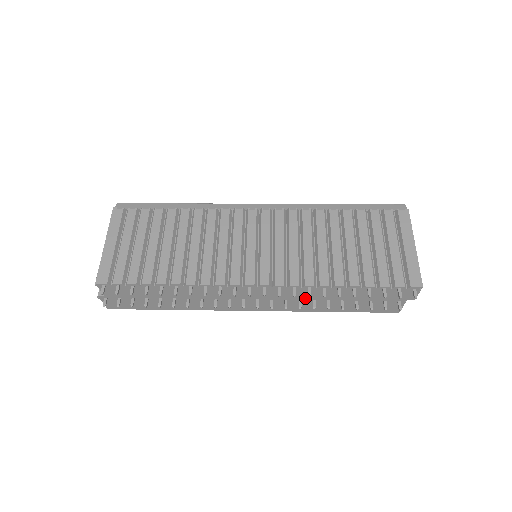
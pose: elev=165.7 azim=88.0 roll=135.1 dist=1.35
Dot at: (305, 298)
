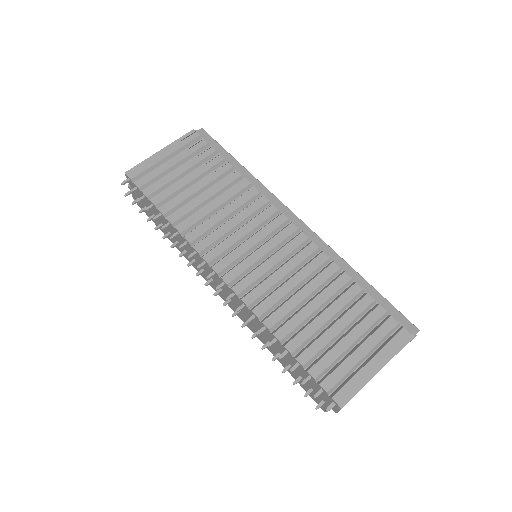
Dot at: (253, 322)
